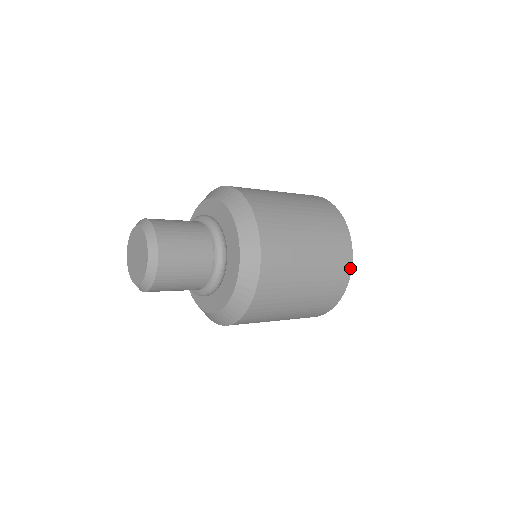
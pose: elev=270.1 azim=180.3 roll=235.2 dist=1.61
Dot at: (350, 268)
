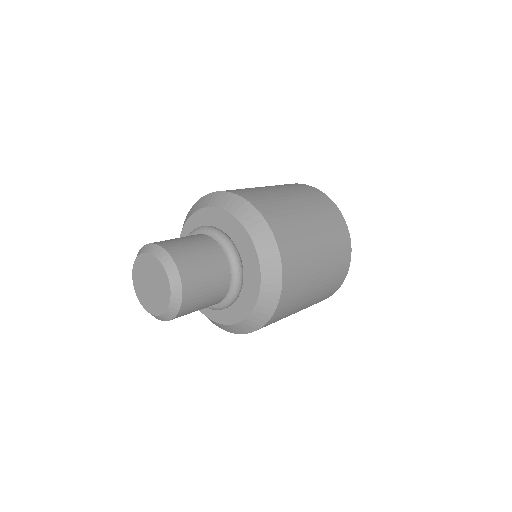
Dot at: (340, 285)
